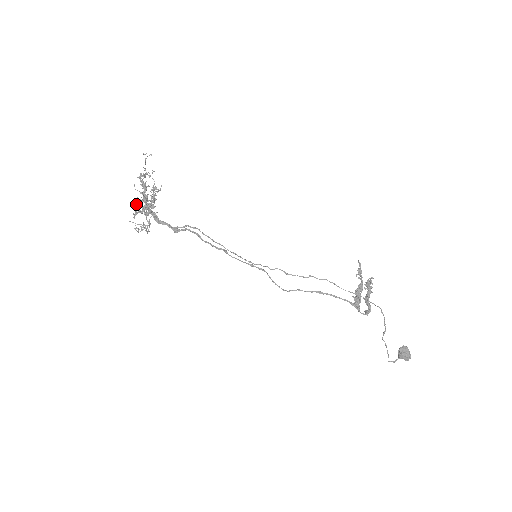
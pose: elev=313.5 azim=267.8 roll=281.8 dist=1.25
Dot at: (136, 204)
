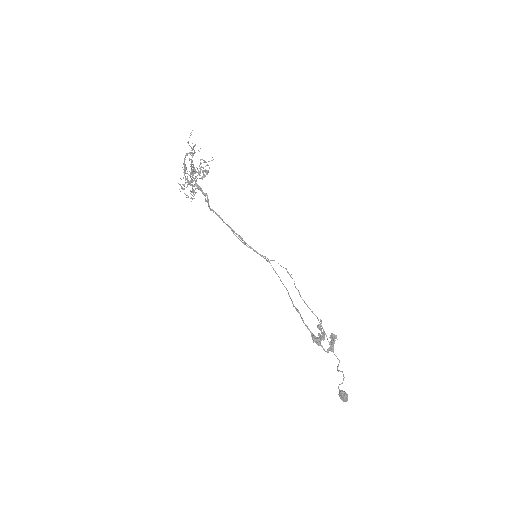
Dot at: (196, 167)
